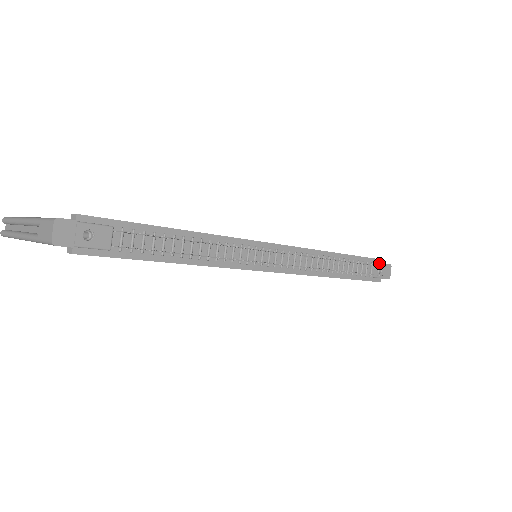
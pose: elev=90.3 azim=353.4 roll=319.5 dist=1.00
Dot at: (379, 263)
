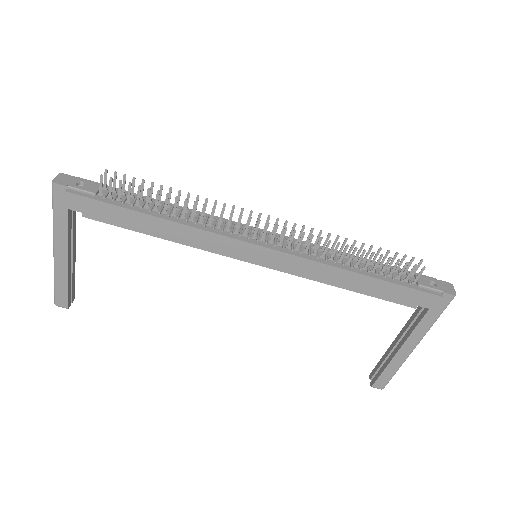
Dot at: (428, 277)
